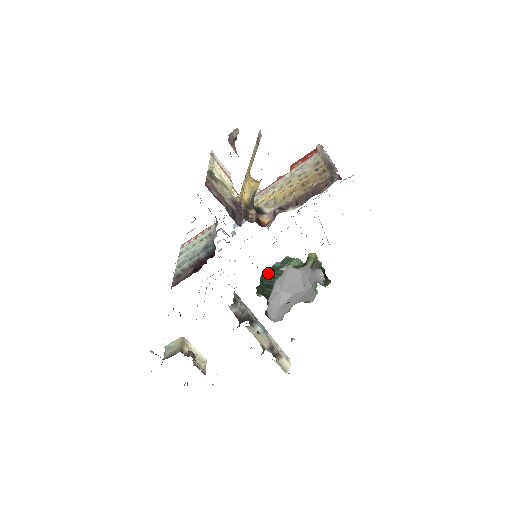
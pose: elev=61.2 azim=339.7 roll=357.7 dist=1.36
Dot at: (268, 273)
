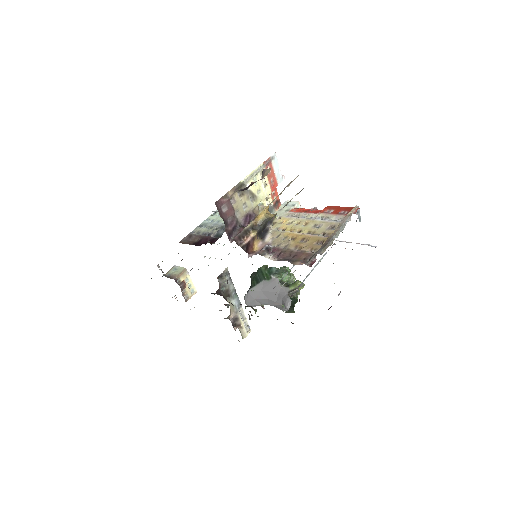
Dot at: (264, 270)
